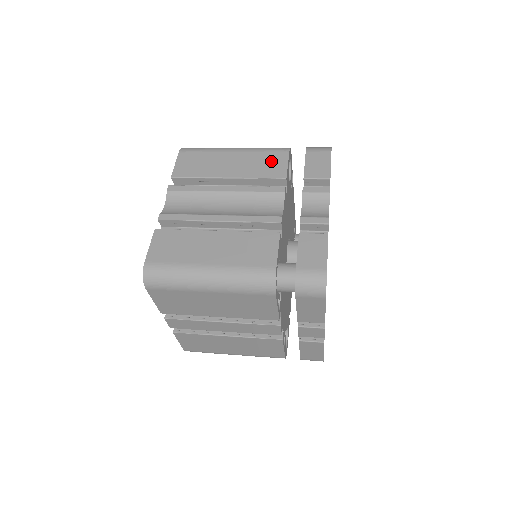
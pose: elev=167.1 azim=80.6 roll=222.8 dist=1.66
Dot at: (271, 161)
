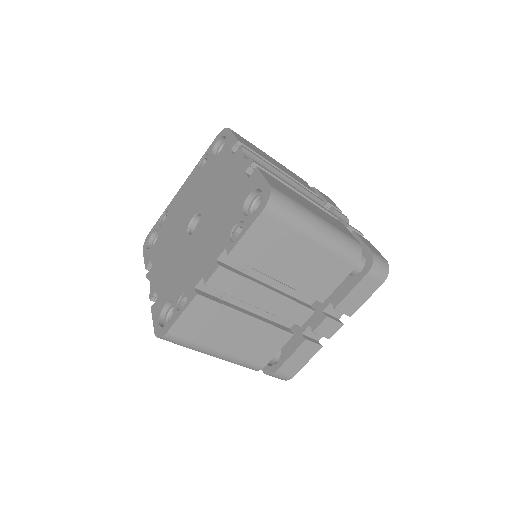
Dot at: (300, 179)
